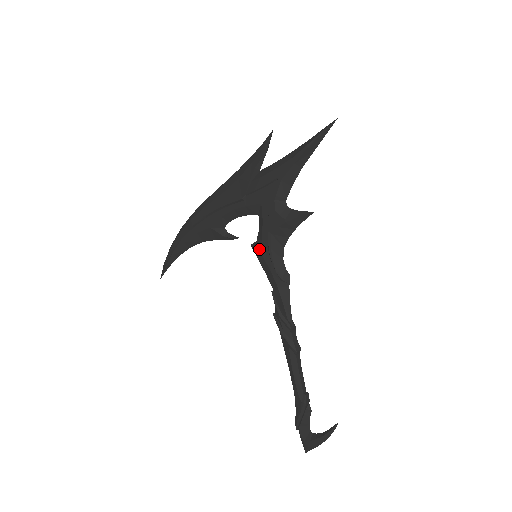
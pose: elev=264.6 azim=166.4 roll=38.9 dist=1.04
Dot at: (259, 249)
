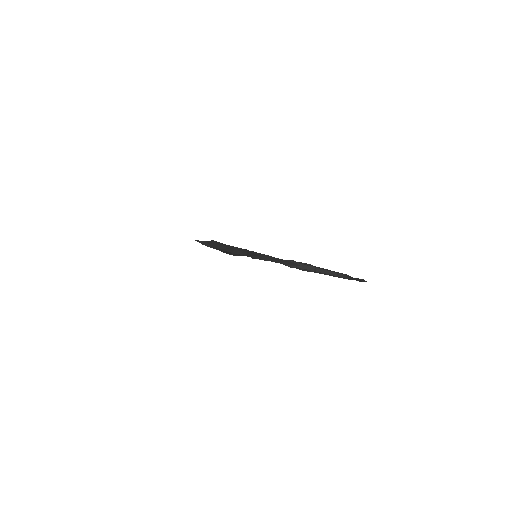
Dot at: occluded
